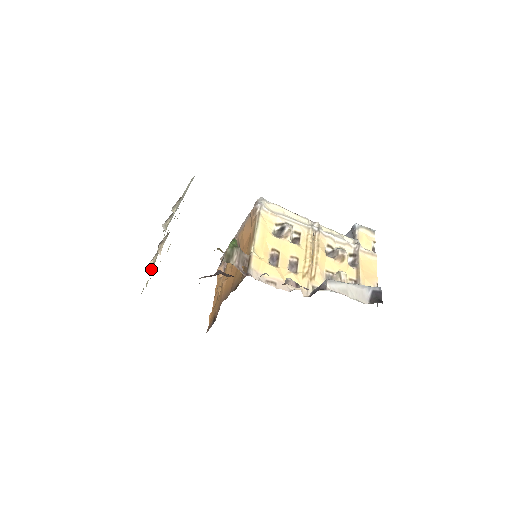
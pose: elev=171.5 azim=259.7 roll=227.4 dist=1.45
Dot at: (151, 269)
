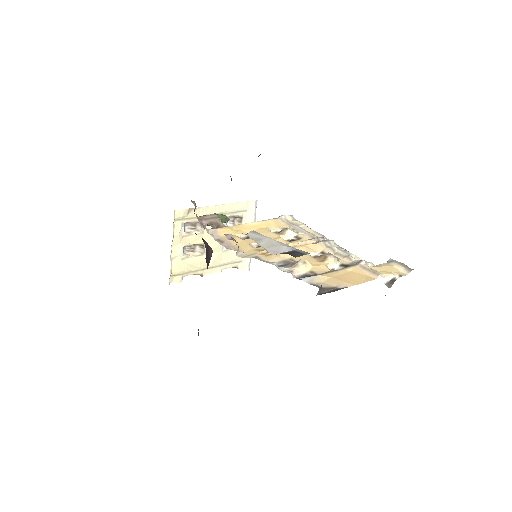
Dot at: (185, 256)
